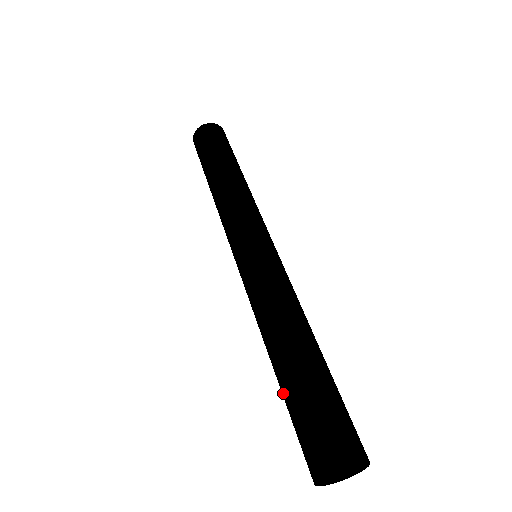
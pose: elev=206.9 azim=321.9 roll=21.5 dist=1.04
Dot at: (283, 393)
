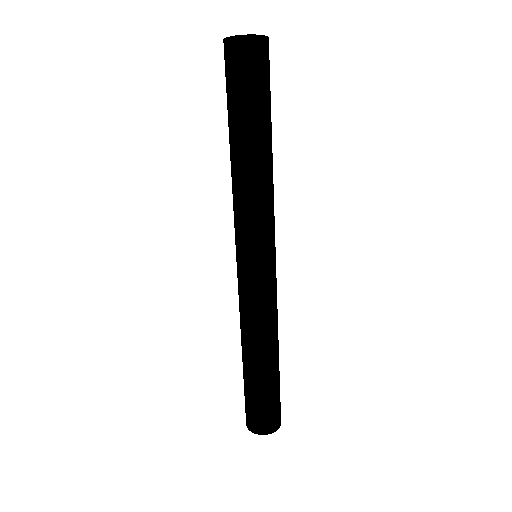
Dot at: (245, 379)
